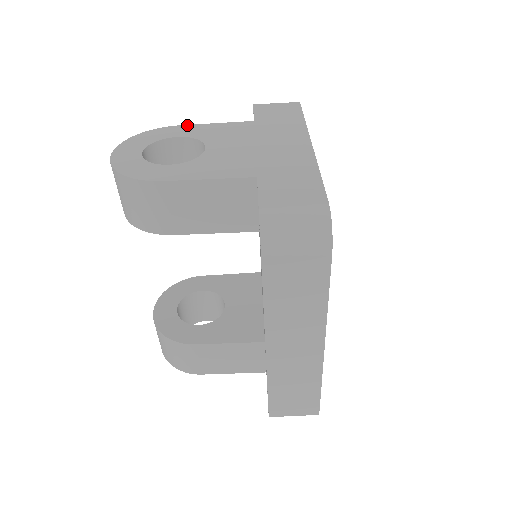
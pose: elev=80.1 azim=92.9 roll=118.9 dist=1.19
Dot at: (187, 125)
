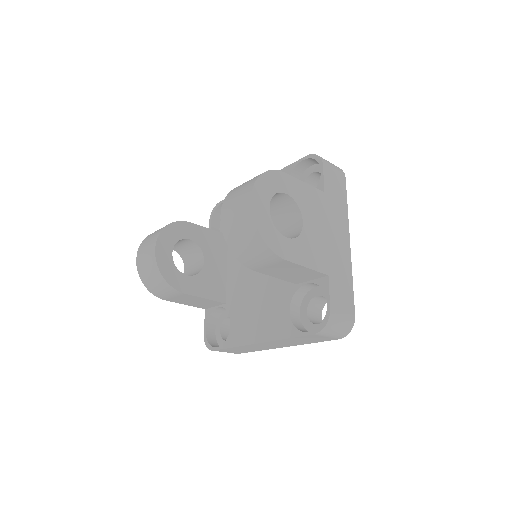
Dot at: (290, 176)
